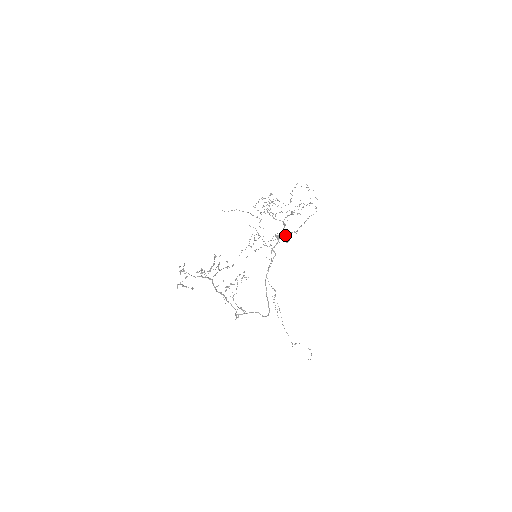
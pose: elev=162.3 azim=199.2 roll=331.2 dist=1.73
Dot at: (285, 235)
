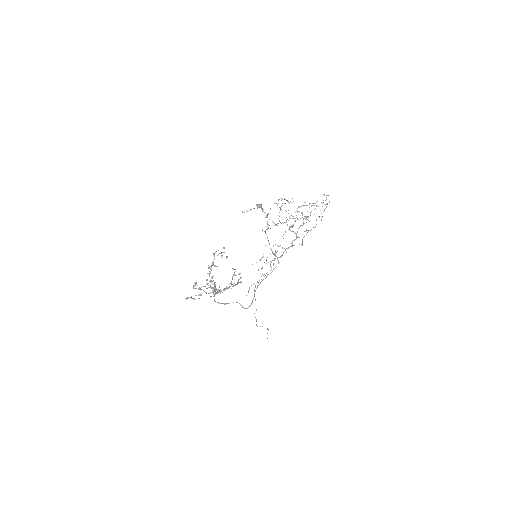
Dot at: occluded
